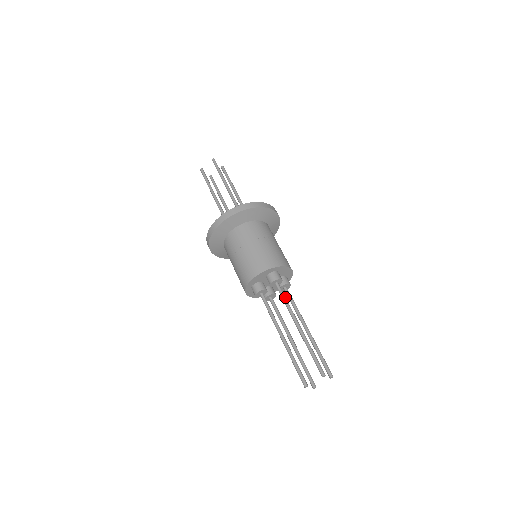
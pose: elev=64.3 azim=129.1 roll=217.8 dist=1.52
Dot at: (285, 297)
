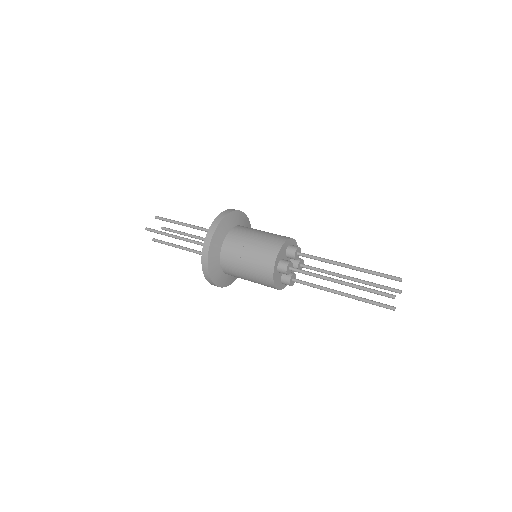
Dot at: (315, 256)
